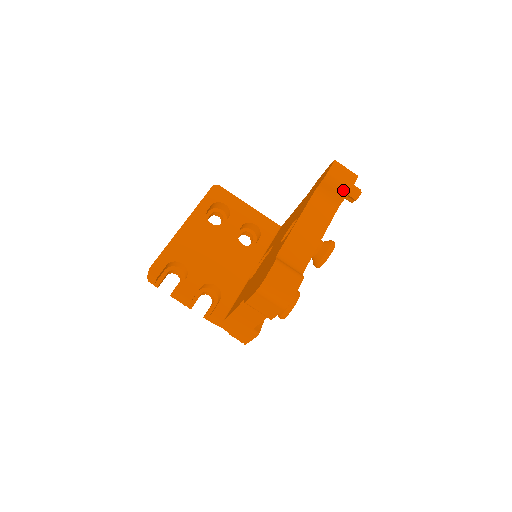
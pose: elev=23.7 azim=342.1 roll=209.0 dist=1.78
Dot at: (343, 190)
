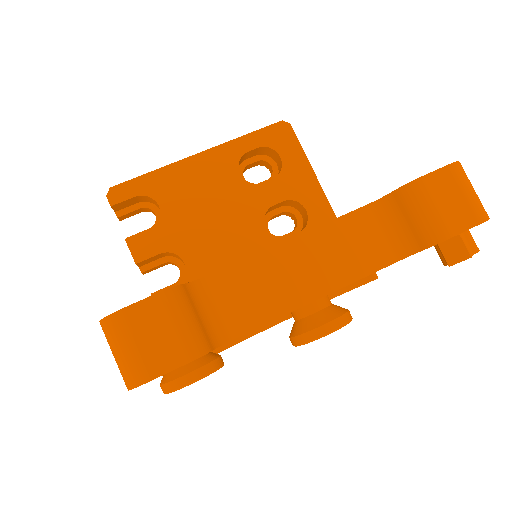
Dot at: (430, 230)
